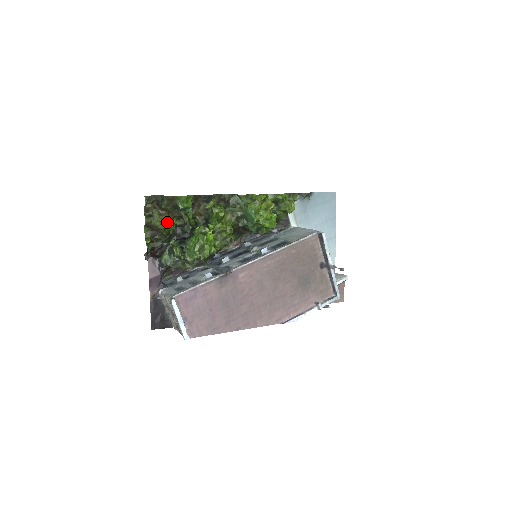
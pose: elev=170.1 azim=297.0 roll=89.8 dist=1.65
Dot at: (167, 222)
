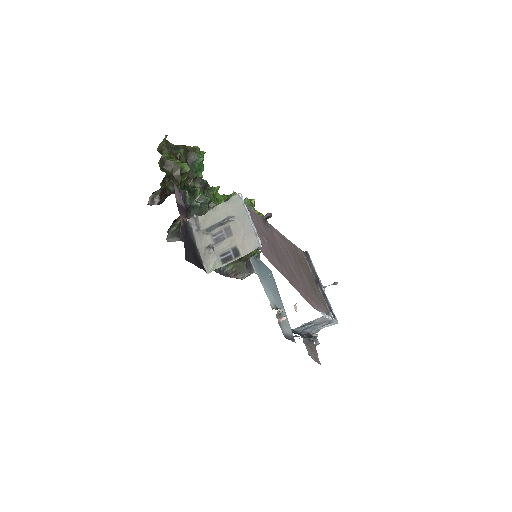
Dot at: (187, 164)
